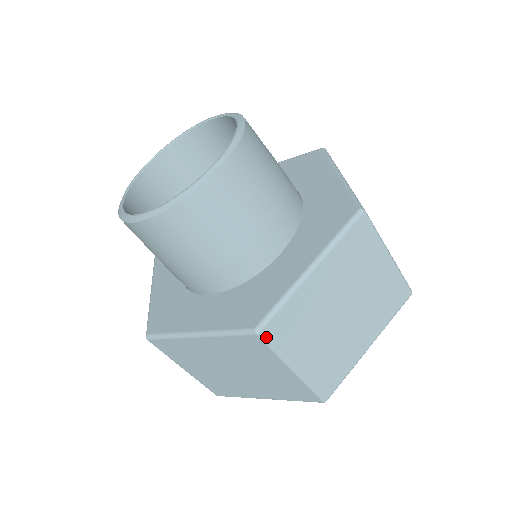
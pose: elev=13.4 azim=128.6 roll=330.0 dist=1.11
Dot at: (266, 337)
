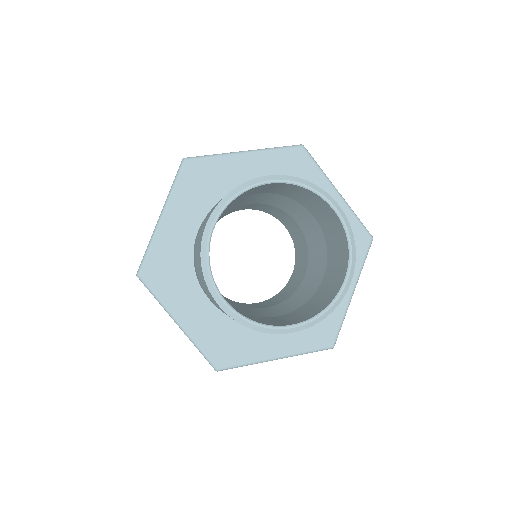
Dot at: occluded
